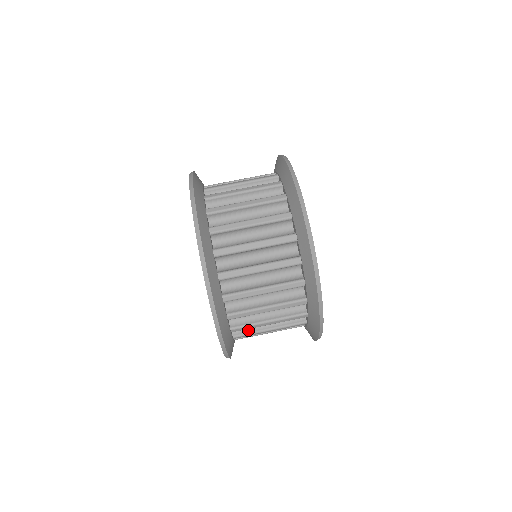
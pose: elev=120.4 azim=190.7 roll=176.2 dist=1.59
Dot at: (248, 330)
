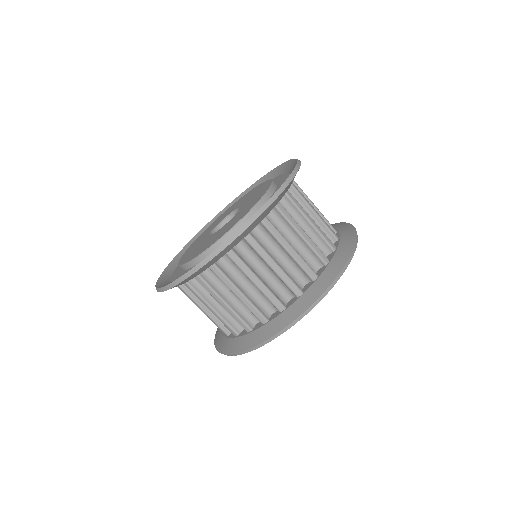
Dot at: (244, 260)
